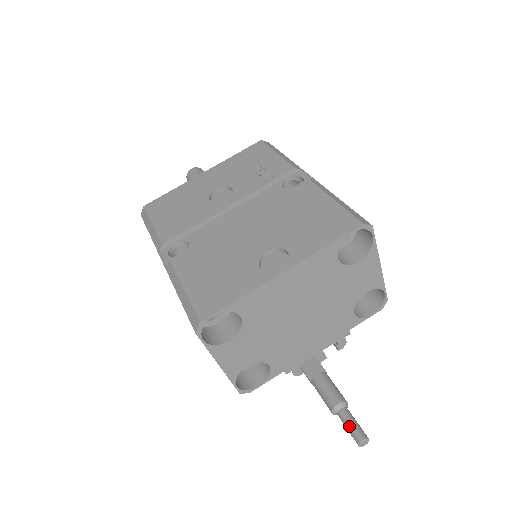
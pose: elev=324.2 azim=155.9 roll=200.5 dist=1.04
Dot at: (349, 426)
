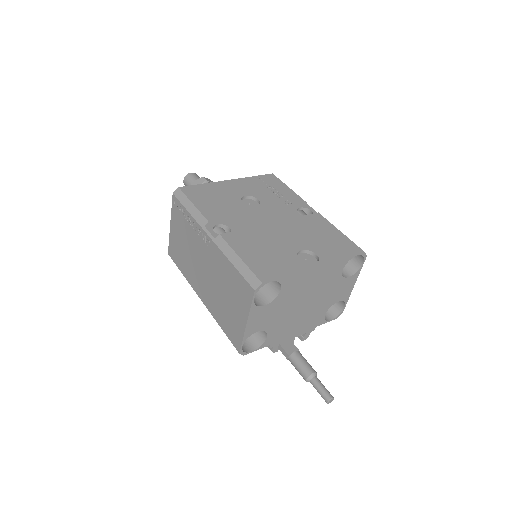
Dot at: (321, 388)
